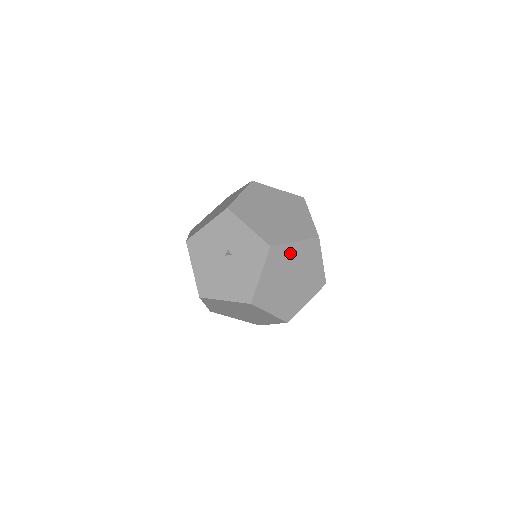
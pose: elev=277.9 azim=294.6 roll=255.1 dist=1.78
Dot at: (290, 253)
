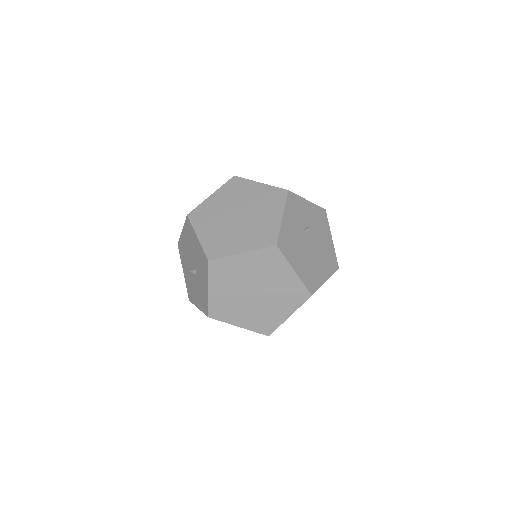
Dot at: occluded
